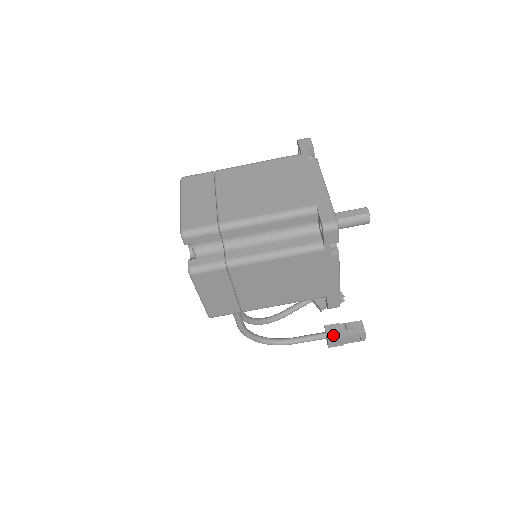
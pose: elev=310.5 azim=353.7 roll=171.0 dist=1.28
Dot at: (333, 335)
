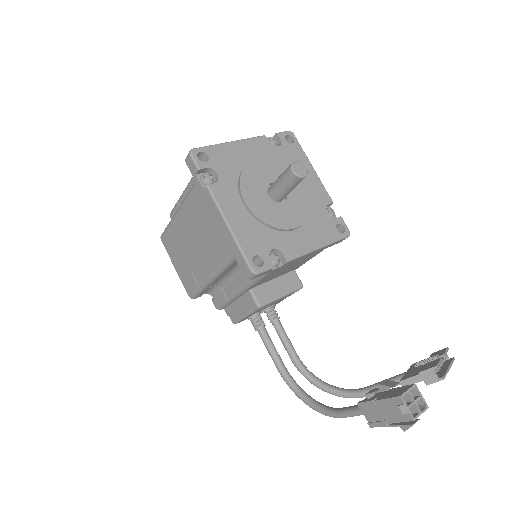
Dot at: (368, 399)
